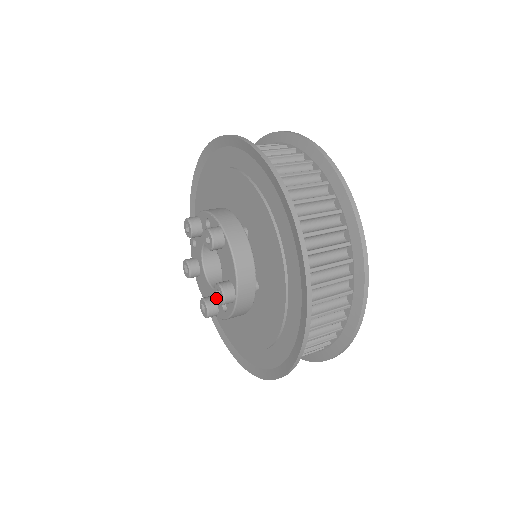
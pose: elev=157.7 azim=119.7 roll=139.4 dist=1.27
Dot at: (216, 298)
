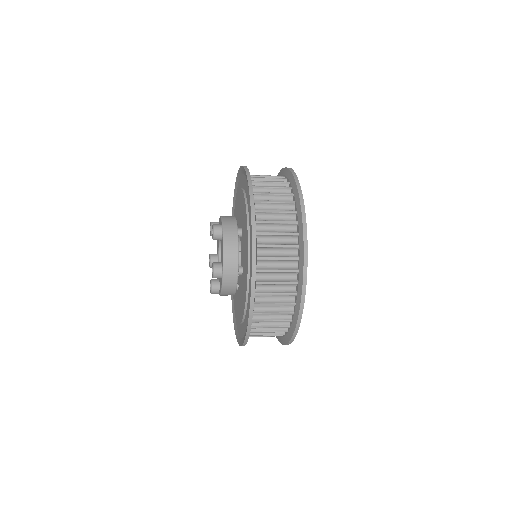
Dot at: (212, 238)
